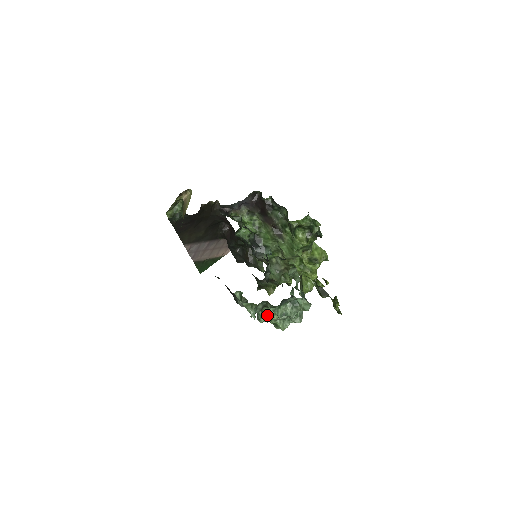
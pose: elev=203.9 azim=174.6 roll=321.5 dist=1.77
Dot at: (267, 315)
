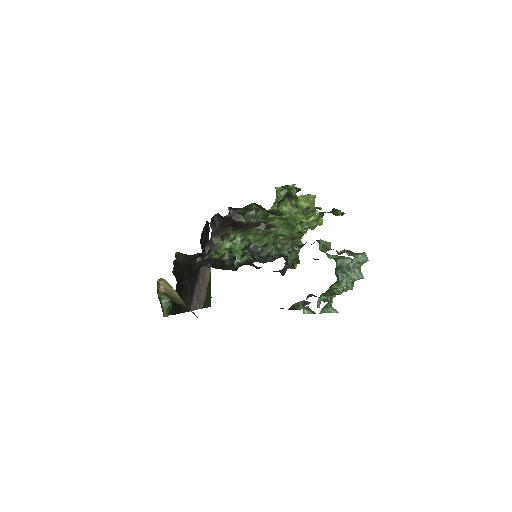
Dot at: (332, 293)
